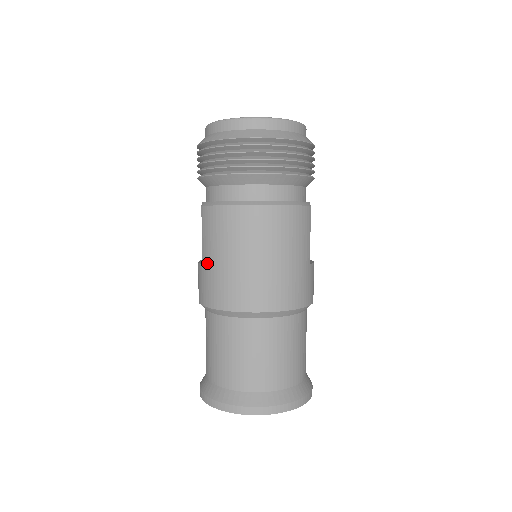
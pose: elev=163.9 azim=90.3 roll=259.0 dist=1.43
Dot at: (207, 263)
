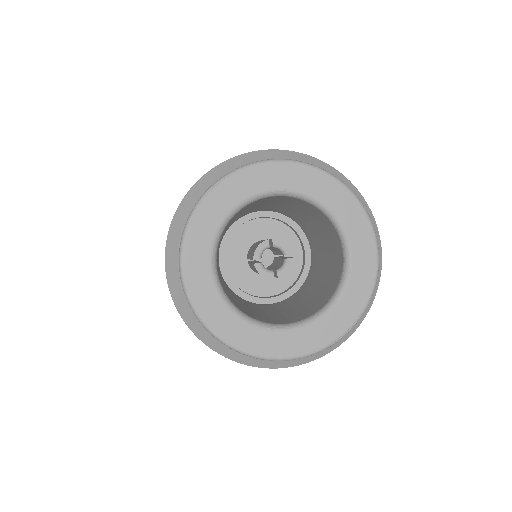
Dot at: occluded
